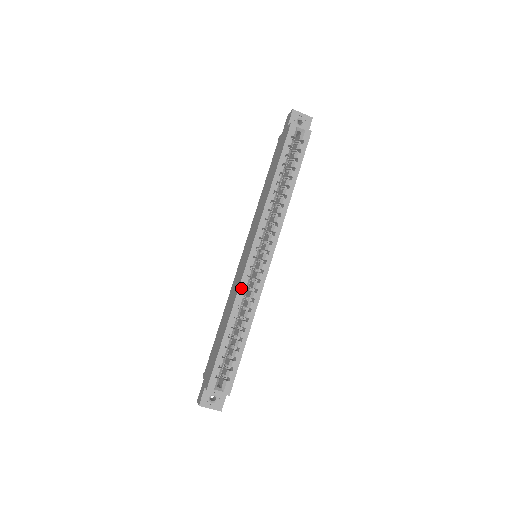
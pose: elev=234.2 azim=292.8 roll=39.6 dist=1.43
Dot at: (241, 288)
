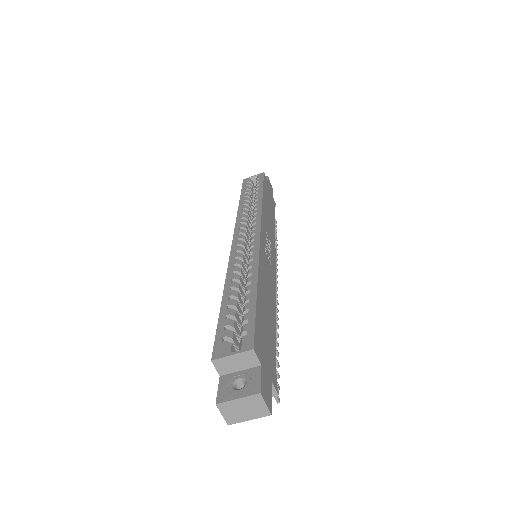
Dot at: (231, 261)
